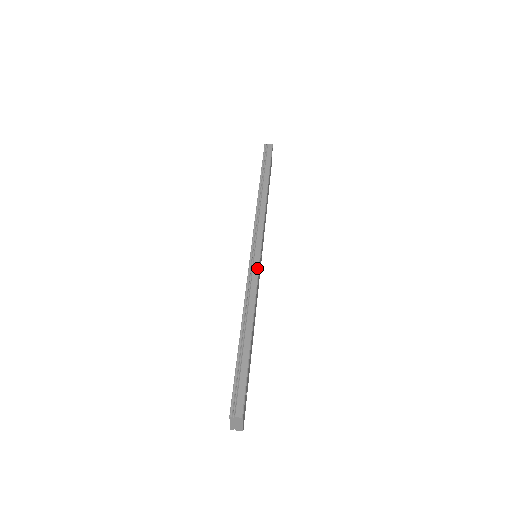
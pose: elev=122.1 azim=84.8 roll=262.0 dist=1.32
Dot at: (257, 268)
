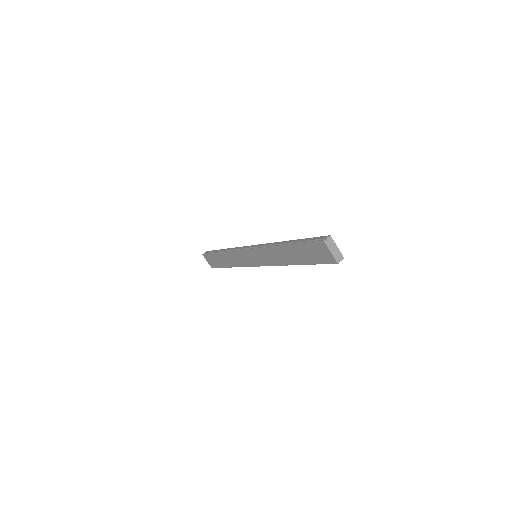
Dot at: (261, 244)
